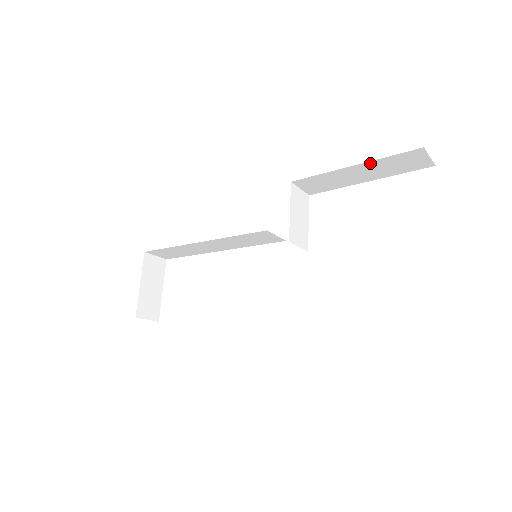
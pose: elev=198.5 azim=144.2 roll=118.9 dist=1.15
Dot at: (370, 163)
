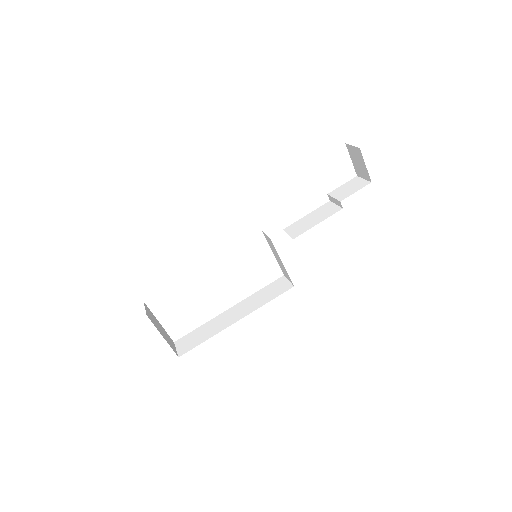
Dot at: occluded
